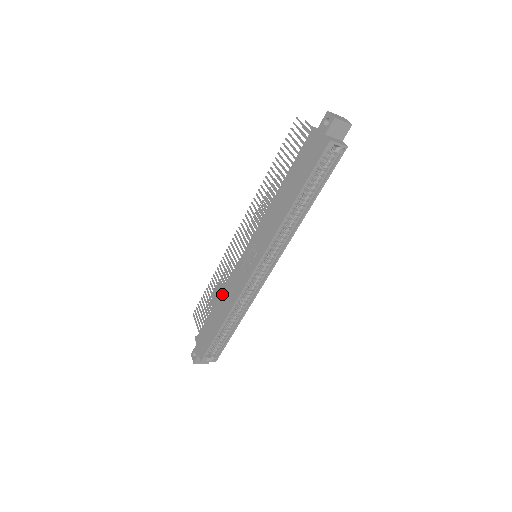
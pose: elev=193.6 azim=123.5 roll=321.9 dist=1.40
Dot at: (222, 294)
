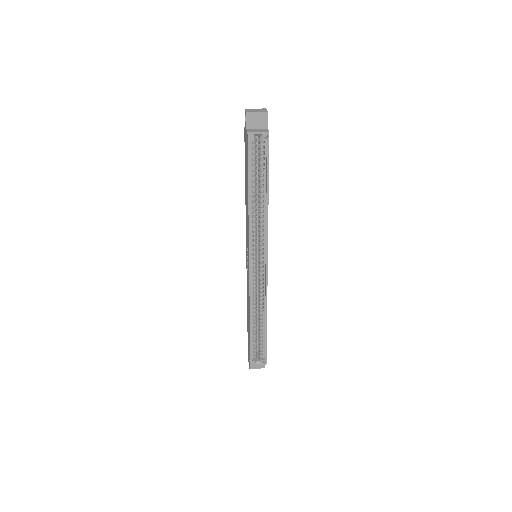
Dot at: (247, 299)
